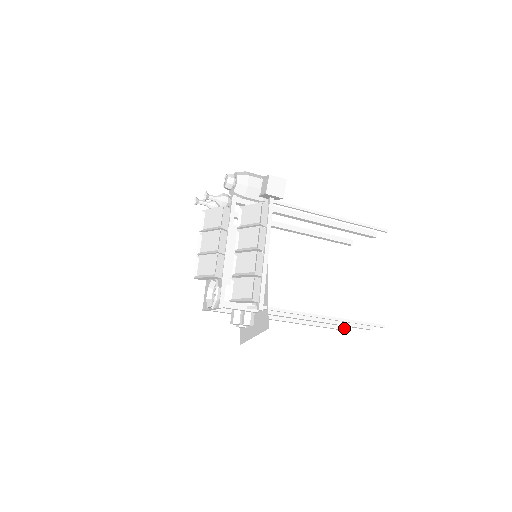
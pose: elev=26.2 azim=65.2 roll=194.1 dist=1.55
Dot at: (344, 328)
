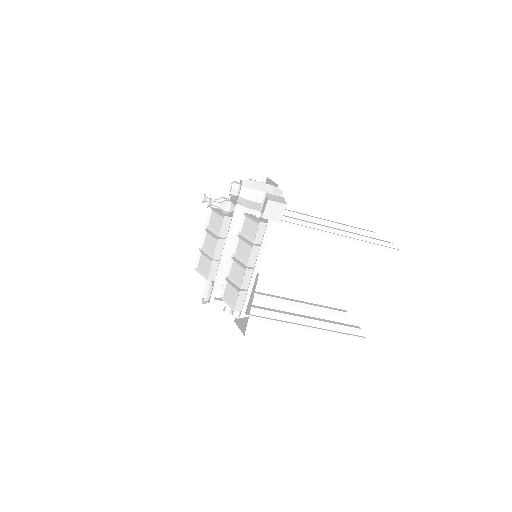
Dot at: (342, 314)
